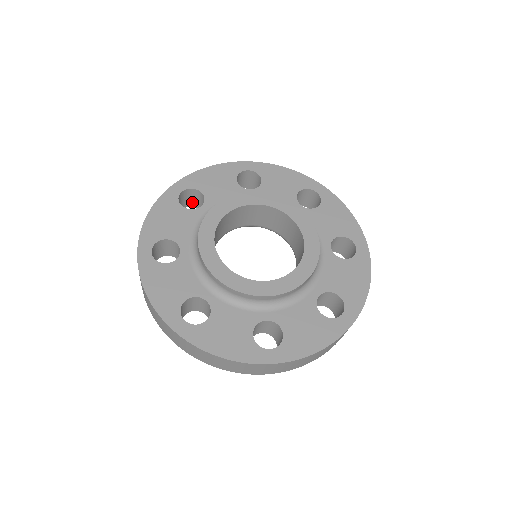
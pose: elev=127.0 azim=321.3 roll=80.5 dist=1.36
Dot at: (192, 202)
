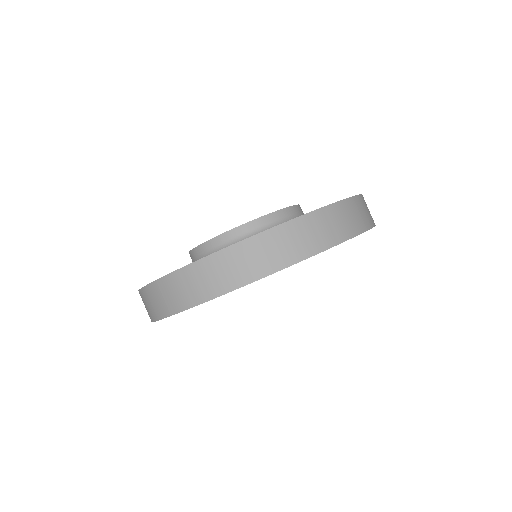
Dot at: occluded
